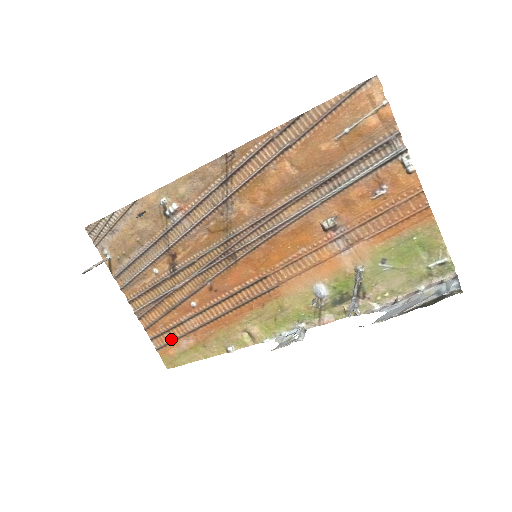
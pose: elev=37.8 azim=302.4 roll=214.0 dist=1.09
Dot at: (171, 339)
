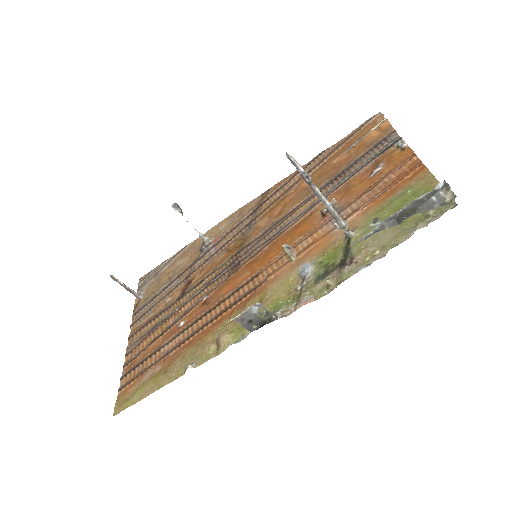
Dot at: (140, 372)
